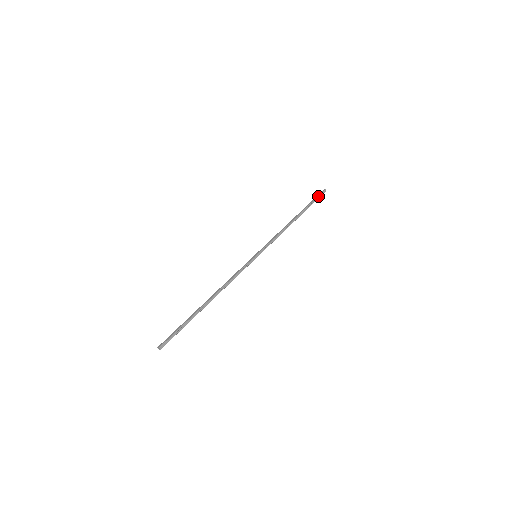
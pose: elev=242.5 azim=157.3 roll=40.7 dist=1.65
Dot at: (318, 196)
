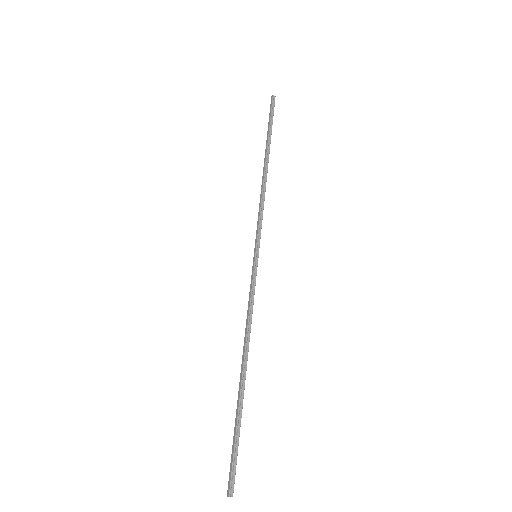
Dot at: (271, 112)
